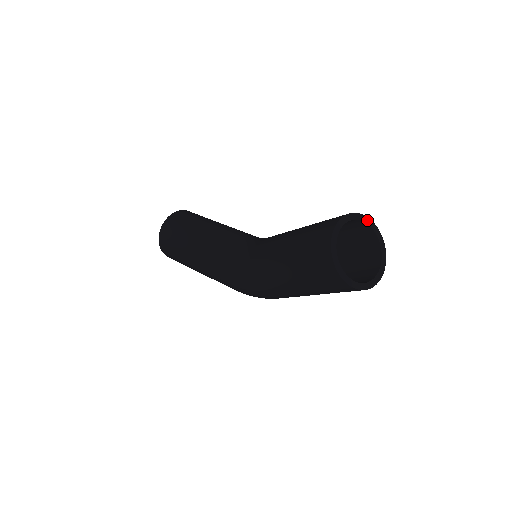
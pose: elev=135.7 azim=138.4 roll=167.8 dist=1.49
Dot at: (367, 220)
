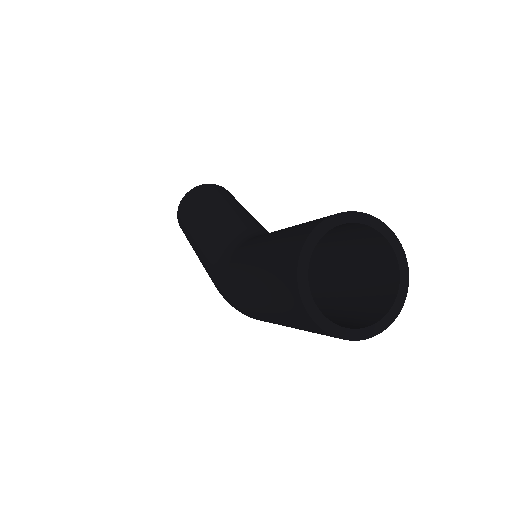
Dot at: (392, 237)
